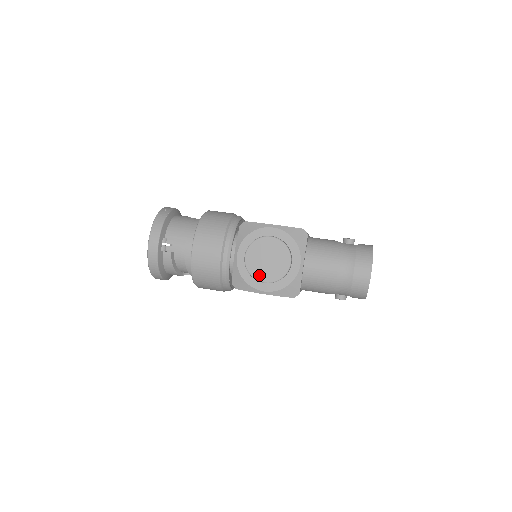
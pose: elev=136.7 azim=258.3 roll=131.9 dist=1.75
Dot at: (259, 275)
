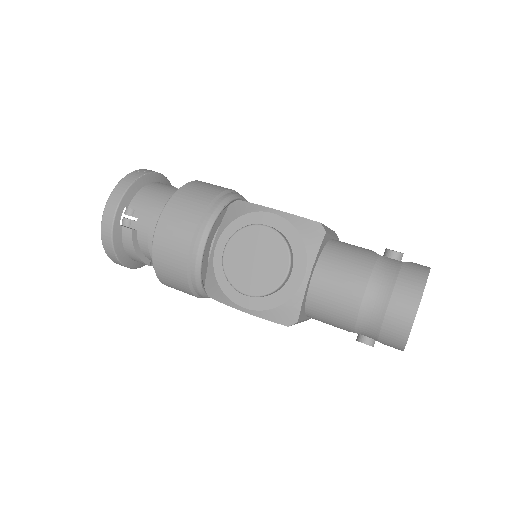
Dot at: (239, 281)
